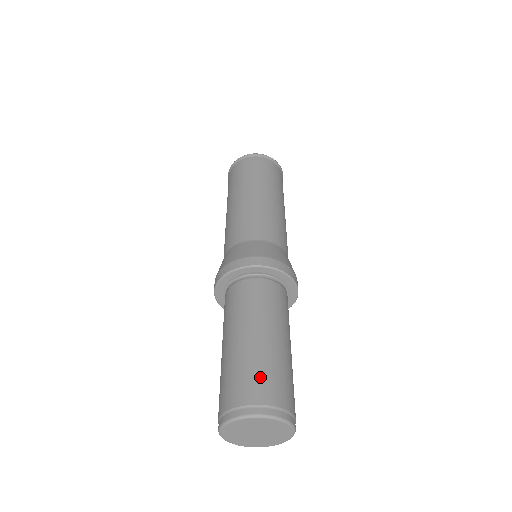
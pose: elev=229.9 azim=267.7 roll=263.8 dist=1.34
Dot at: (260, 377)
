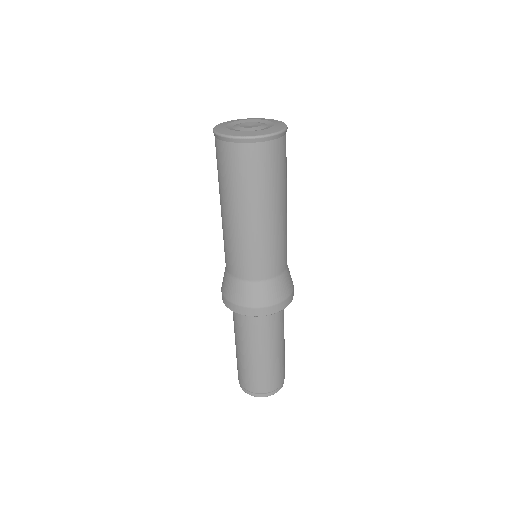
Dot at: (263, 380)
